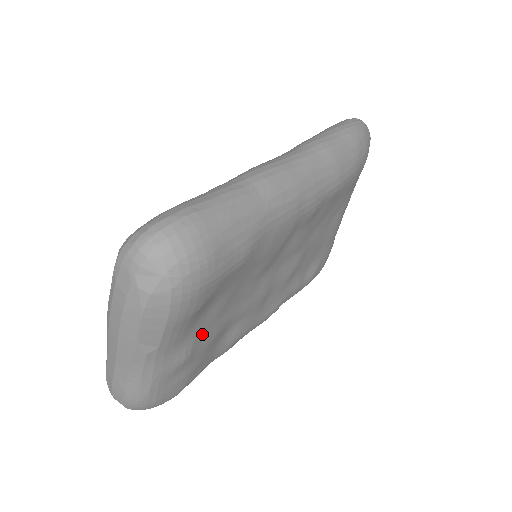
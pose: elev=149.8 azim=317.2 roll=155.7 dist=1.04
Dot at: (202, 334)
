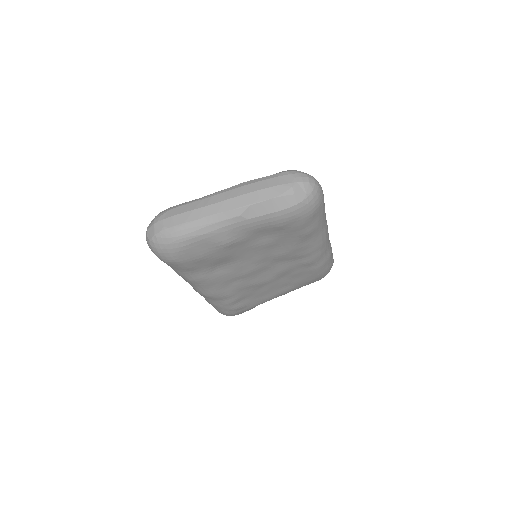
Dot at: (241, 244)
